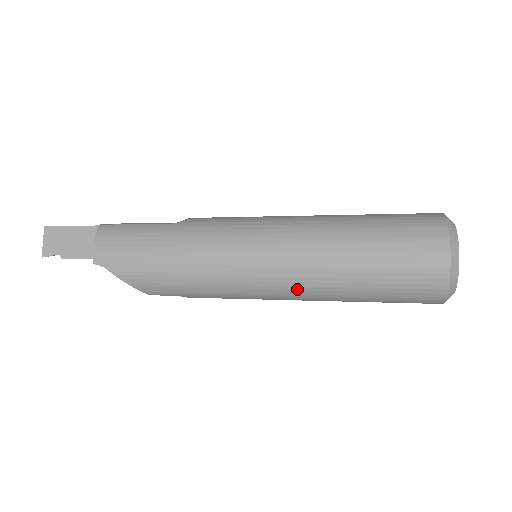
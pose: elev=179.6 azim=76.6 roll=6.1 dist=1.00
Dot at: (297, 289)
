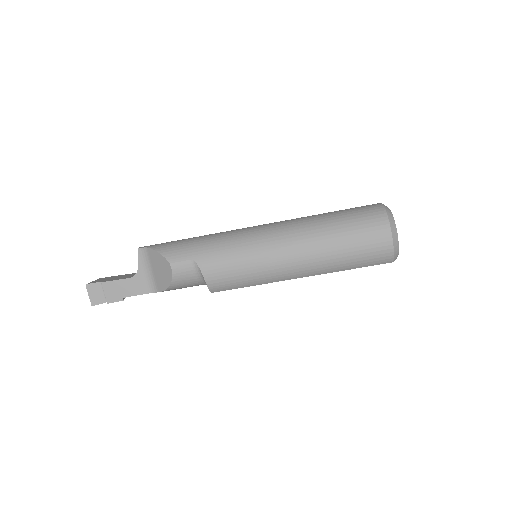
Dot at: (284, 230)
